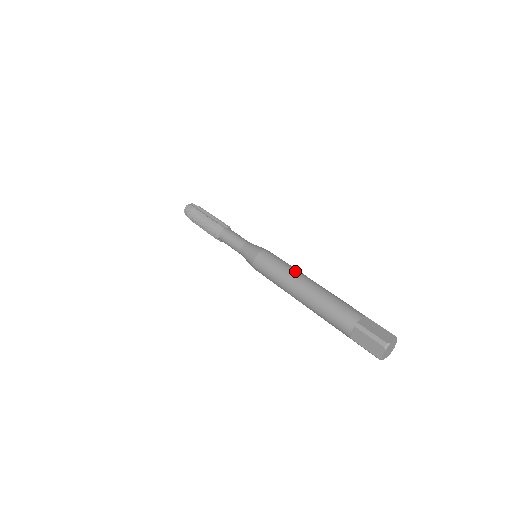
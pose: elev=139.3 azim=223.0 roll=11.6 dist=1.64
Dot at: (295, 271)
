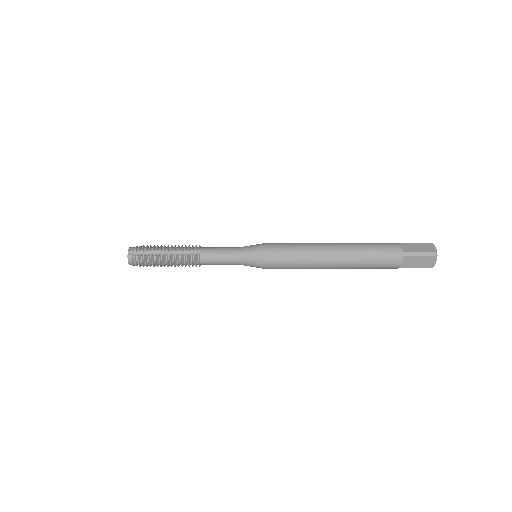
Dot at: occluded
